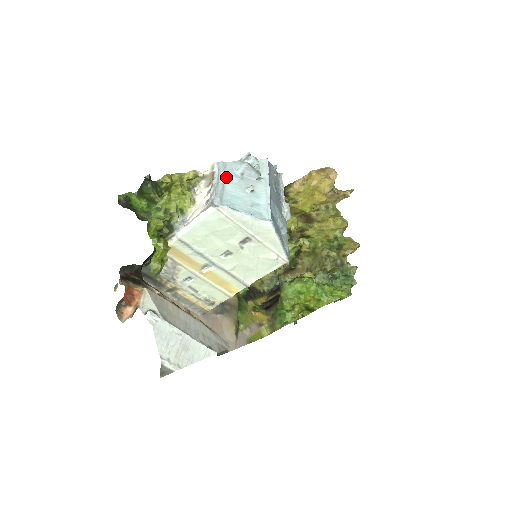
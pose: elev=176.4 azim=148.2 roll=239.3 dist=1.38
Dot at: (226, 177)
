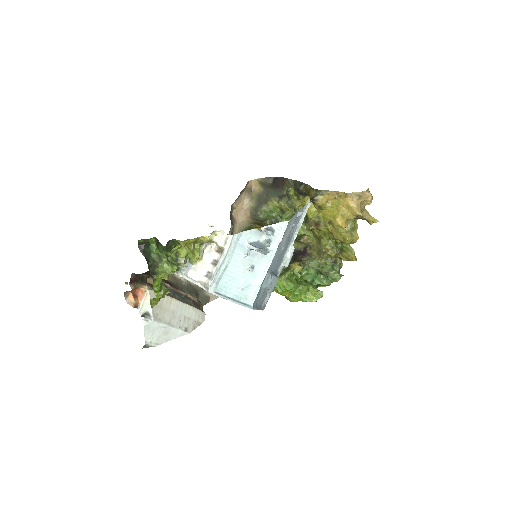
Dot at: (234, 253)
